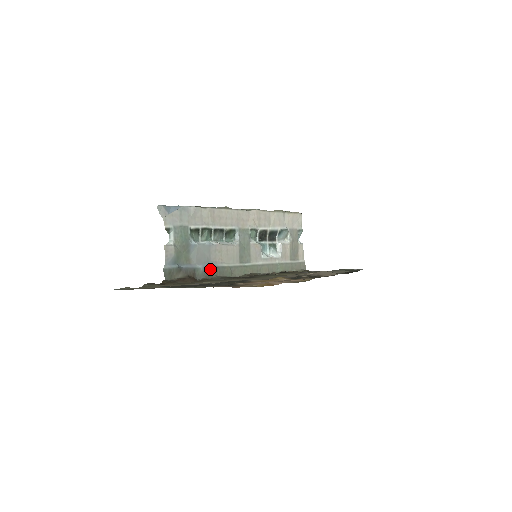
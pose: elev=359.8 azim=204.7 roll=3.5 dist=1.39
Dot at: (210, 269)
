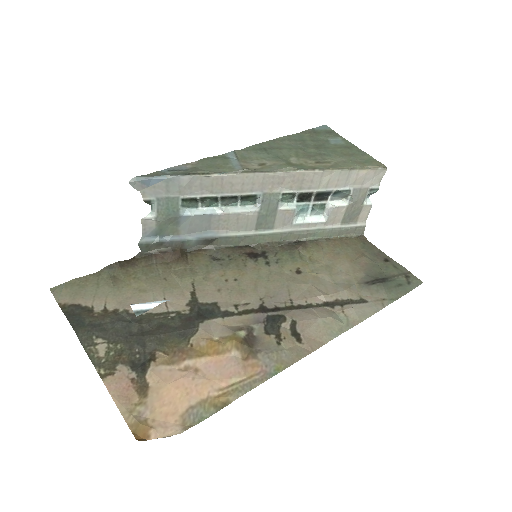
Dot at: (206, 240)
